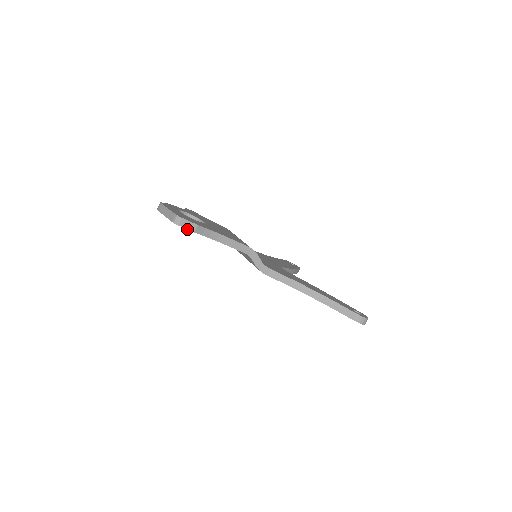
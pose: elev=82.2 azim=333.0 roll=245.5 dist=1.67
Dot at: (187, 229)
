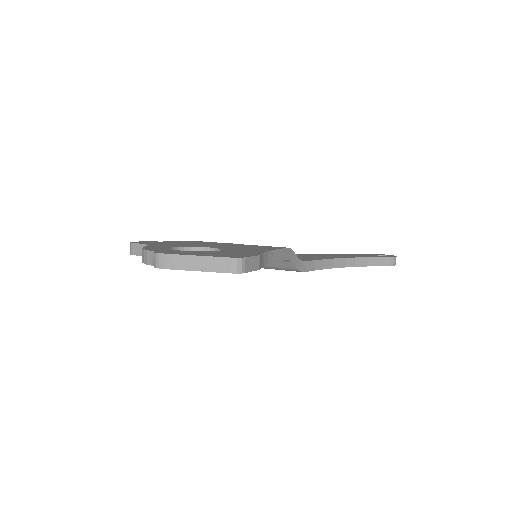
Dot at: occluded
